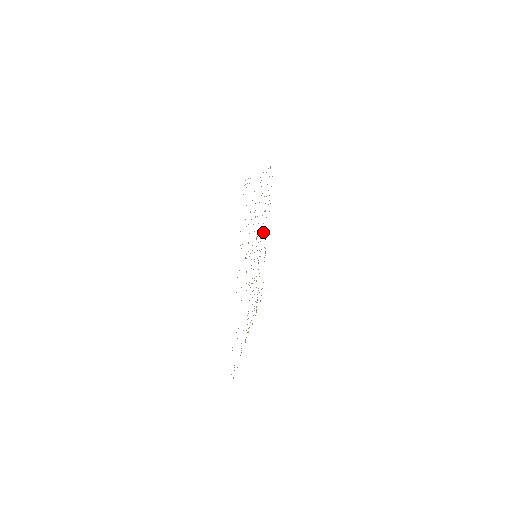
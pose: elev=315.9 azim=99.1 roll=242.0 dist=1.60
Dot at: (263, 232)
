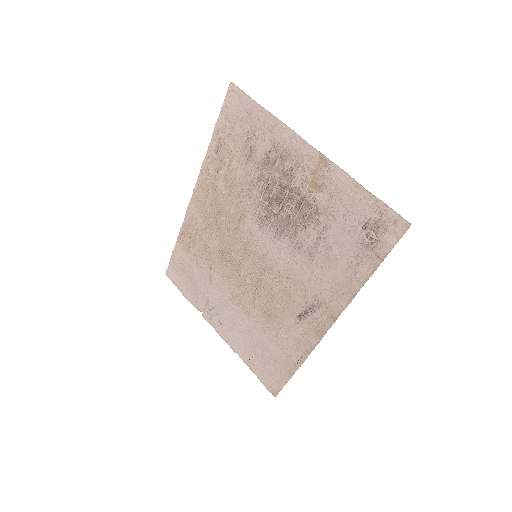
Dot at: (225, 287)
